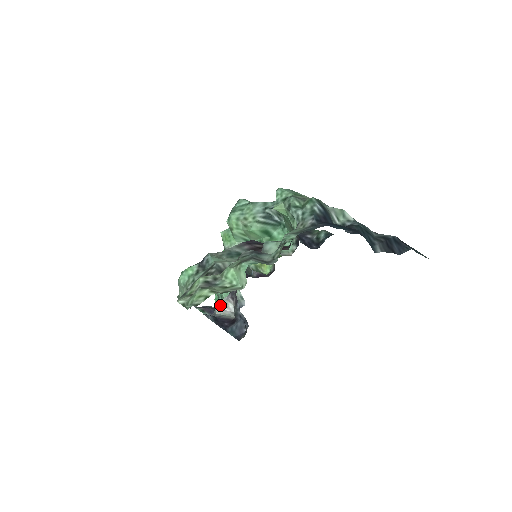
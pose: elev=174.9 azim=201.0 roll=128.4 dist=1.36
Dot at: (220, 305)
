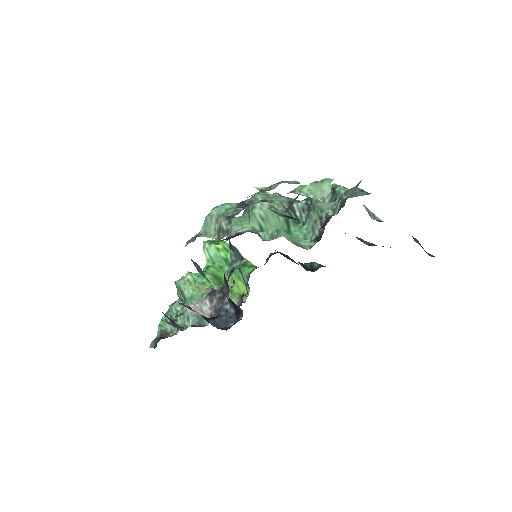
Dot at: (193, 305)
